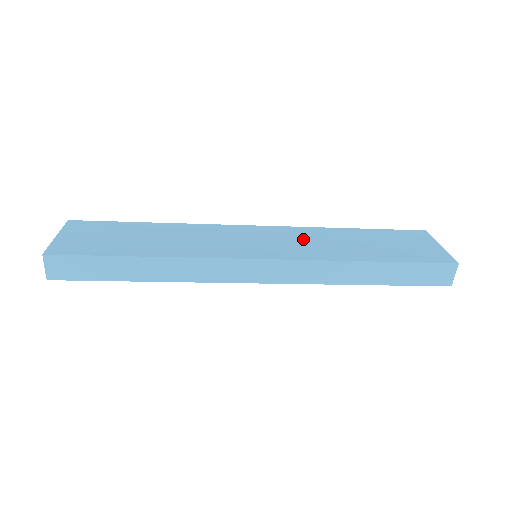
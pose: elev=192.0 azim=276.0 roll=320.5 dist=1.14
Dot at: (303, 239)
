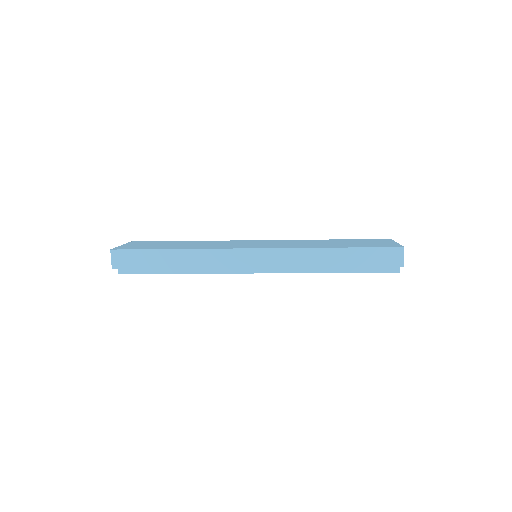
Dot at: (290, 243)
